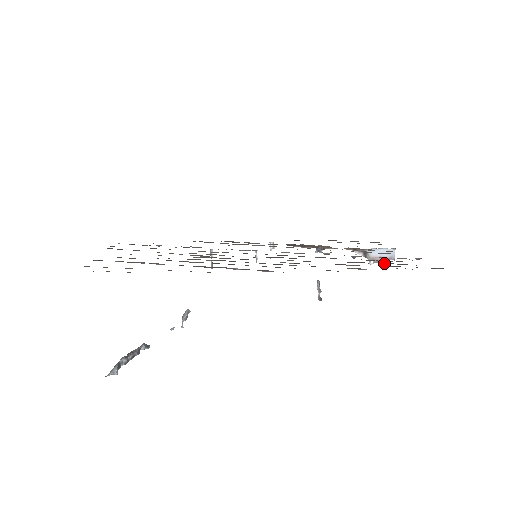
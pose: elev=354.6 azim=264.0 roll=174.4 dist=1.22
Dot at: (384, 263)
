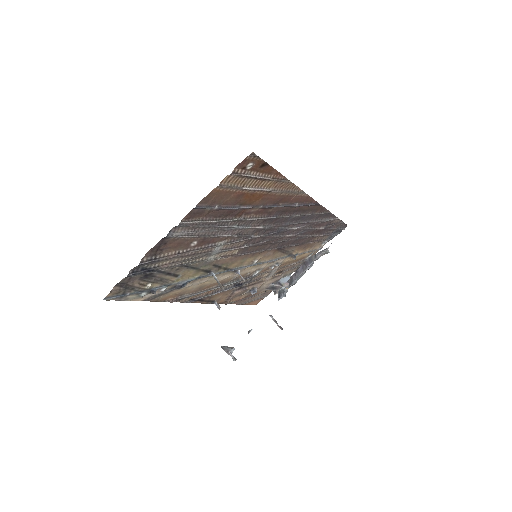
Dot at: (323, 234)
